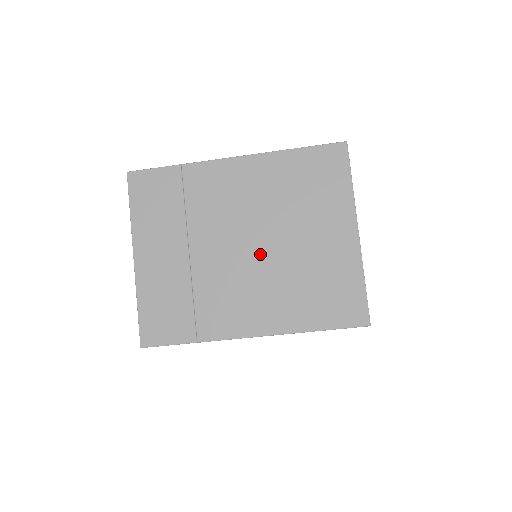
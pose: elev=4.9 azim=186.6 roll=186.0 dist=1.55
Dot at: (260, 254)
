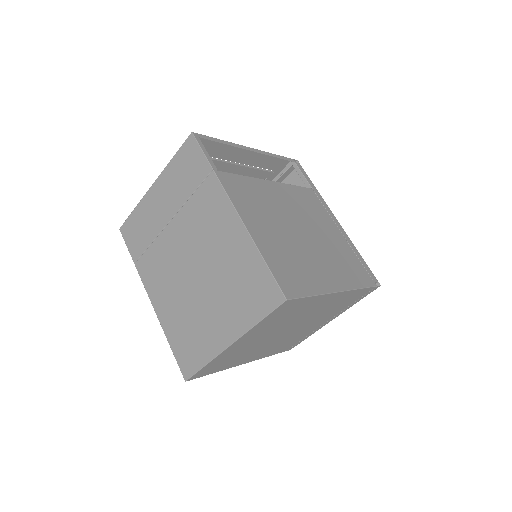
Dot at: (189, 275)
